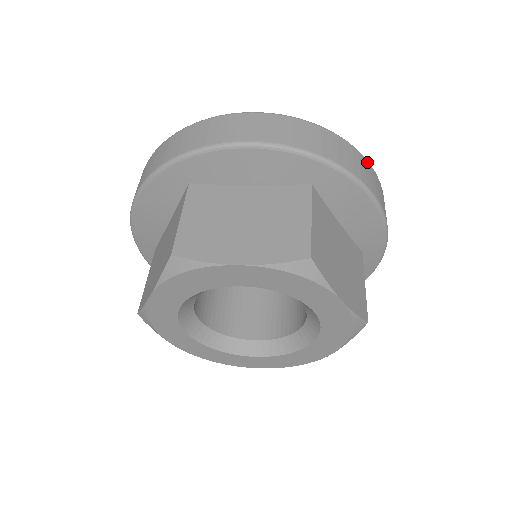
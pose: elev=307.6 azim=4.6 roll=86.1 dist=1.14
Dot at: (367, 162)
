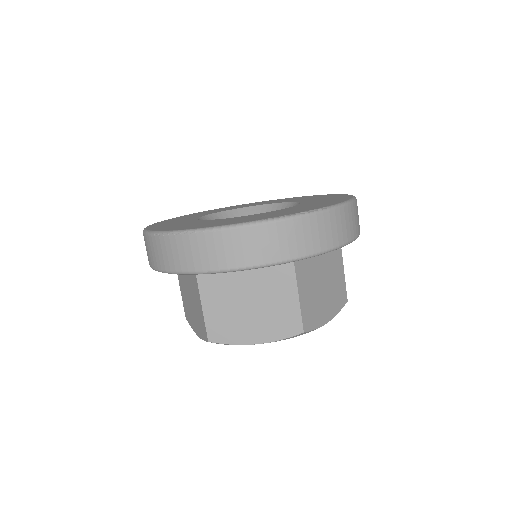
Dot at: (337, 211)
